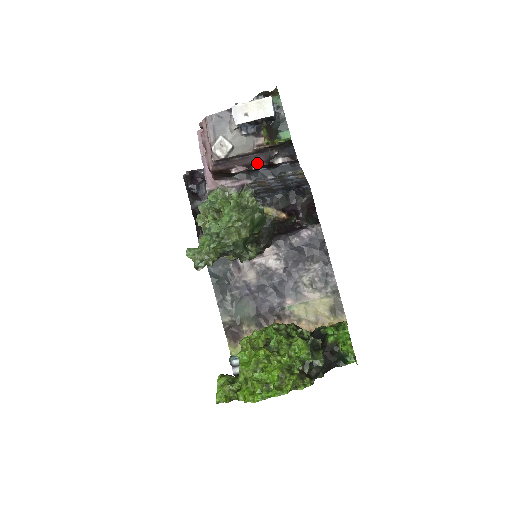
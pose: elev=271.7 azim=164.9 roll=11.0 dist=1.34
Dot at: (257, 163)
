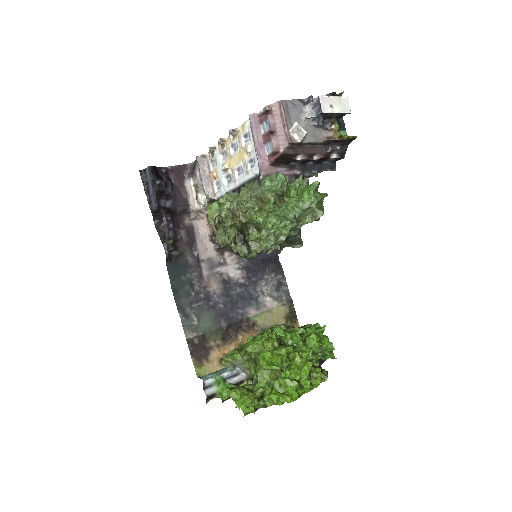
Dot at: (319, 154)
